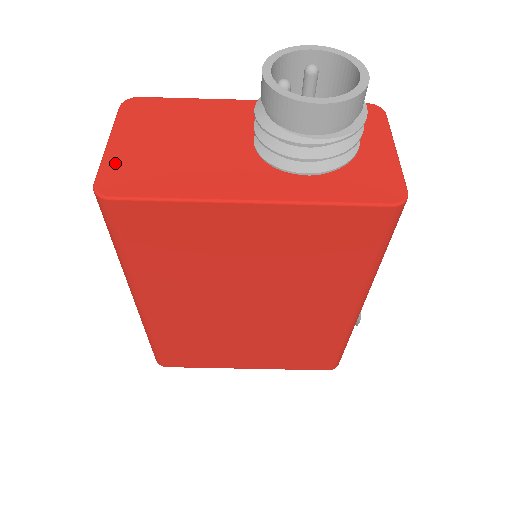
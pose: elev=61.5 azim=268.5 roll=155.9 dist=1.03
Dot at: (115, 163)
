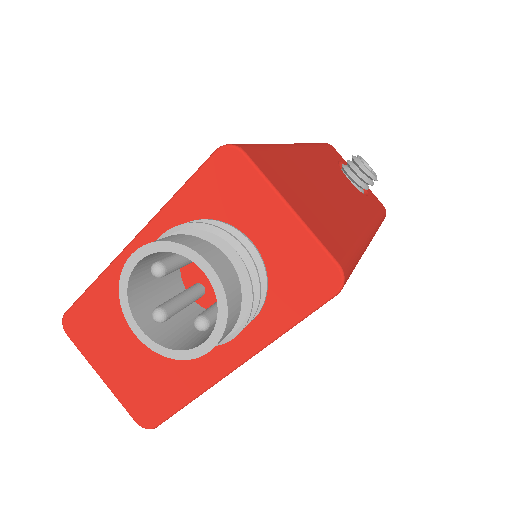
Dot at: (126, 396)
